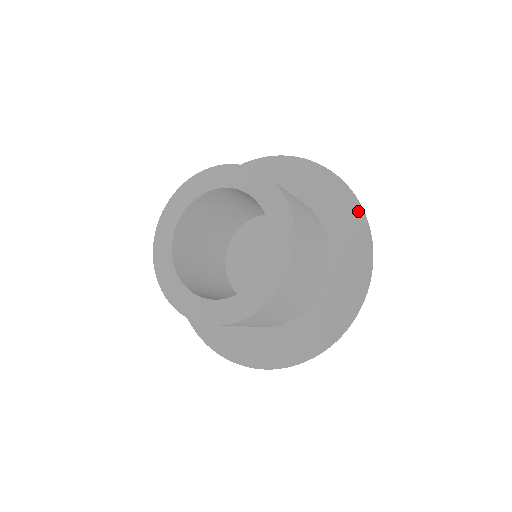
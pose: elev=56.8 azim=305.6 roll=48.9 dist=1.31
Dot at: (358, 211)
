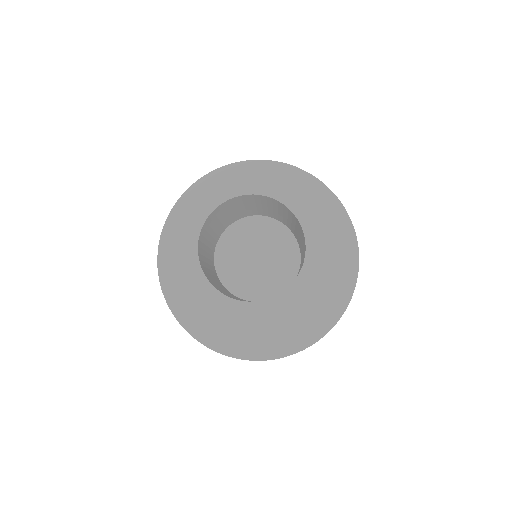
Dot at: (345, 301)
